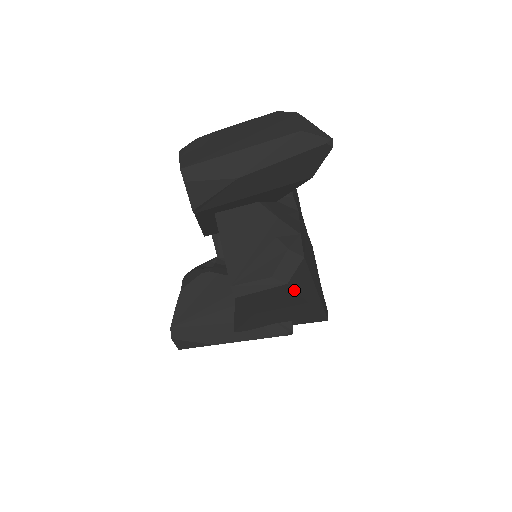
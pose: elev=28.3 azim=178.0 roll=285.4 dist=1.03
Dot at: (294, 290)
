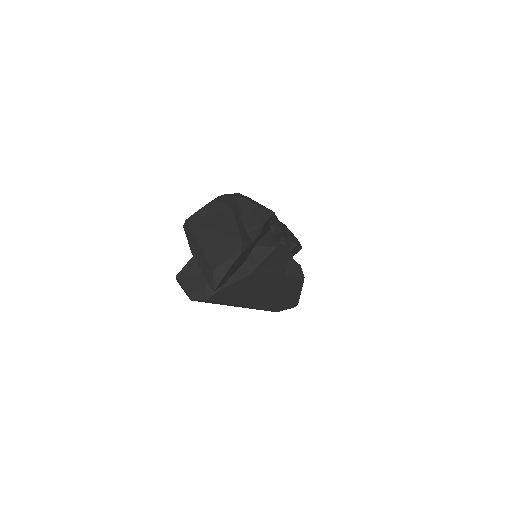
Dot at: occluded
